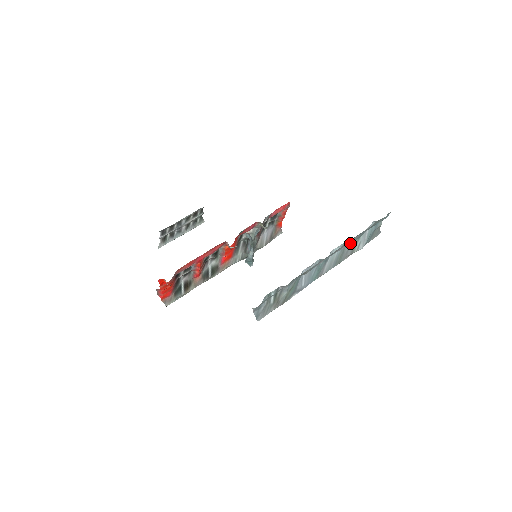
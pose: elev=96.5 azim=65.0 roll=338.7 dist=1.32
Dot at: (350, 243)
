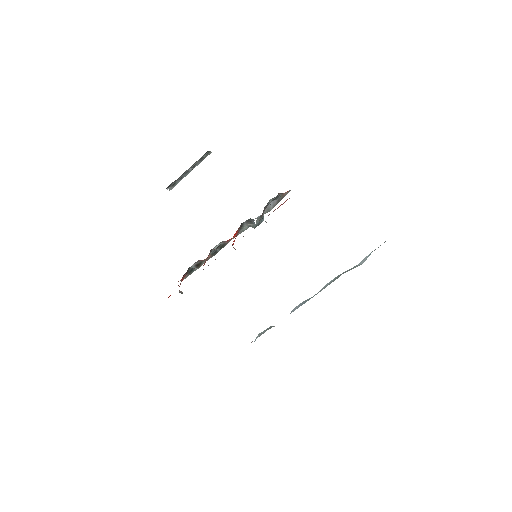
Dot at: (346, 271)
